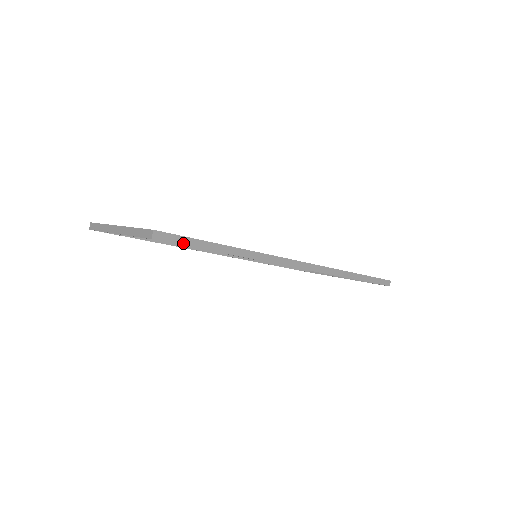
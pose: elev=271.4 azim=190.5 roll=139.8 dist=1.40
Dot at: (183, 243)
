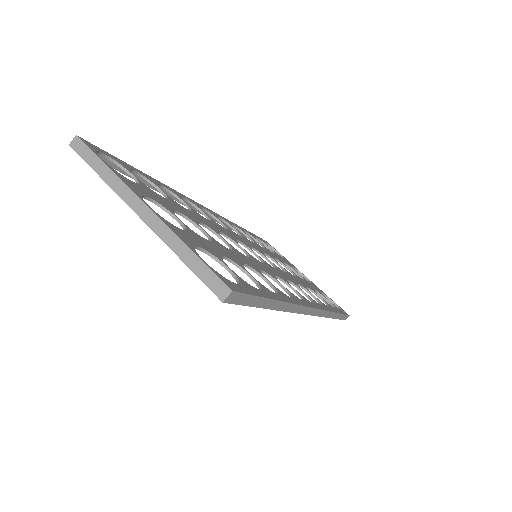
Dot at: (247, 303)
